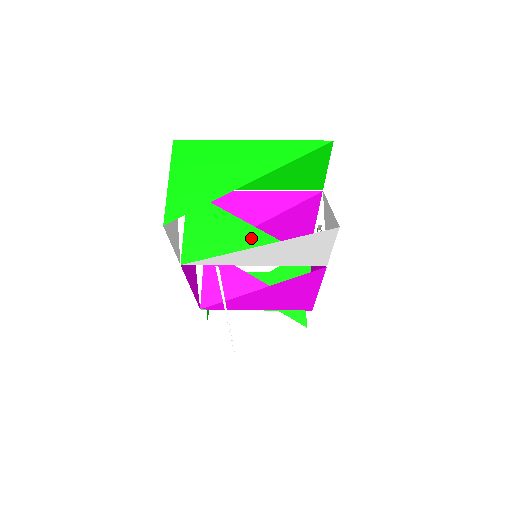
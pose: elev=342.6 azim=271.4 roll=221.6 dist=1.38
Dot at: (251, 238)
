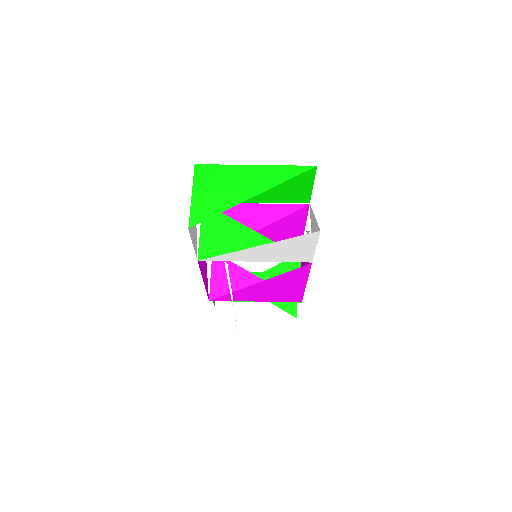
Dot at: (253, 240)
